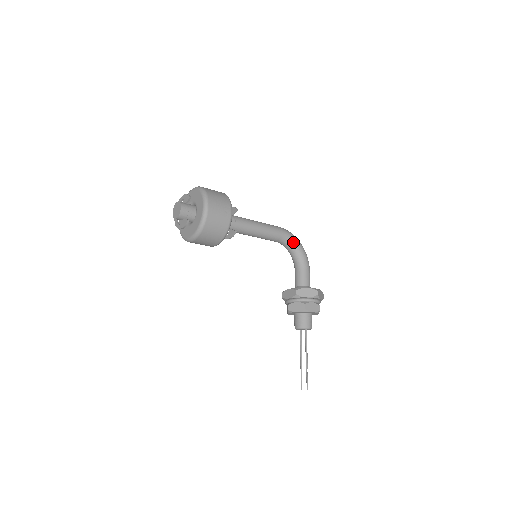
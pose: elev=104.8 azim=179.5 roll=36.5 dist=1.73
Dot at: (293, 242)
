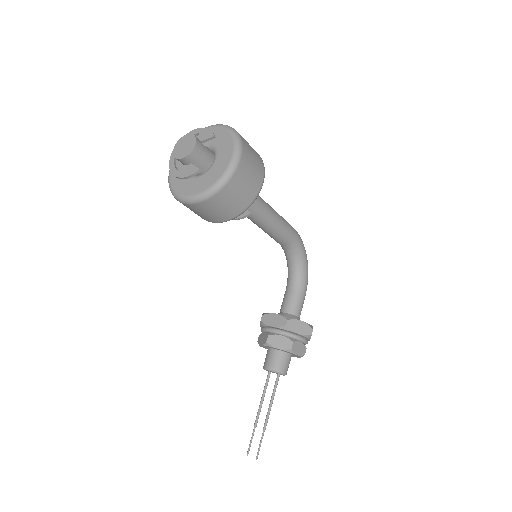
Dot at: (301, 253)
